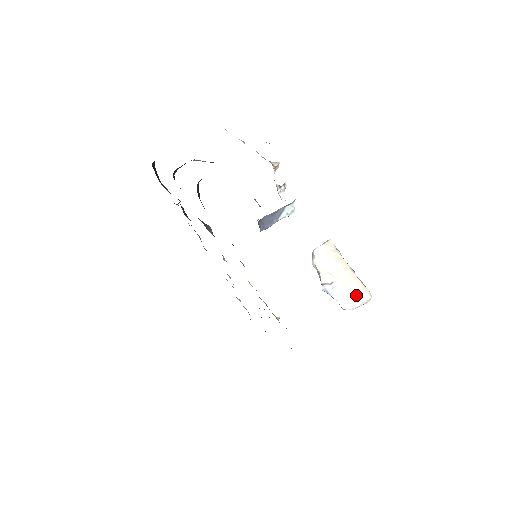
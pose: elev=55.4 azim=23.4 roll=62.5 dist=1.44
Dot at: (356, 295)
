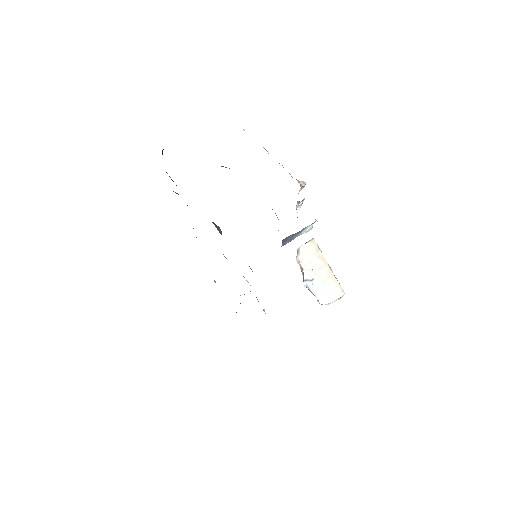
Dot at: (332, 292)
